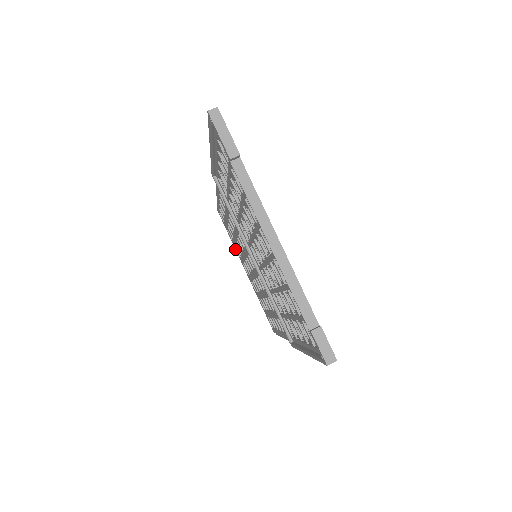
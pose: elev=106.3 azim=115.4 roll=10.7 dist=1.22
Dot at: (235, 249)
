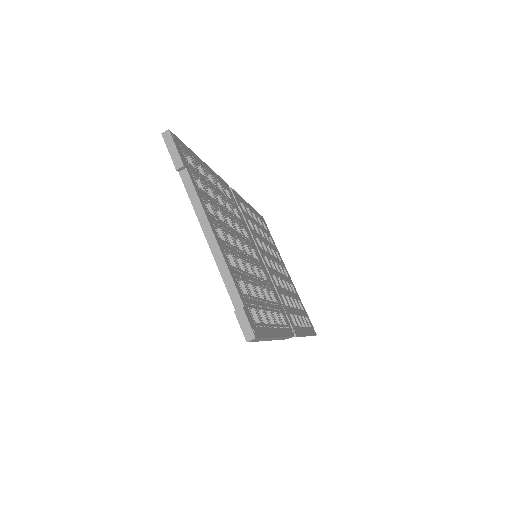
Dot at: occluded
